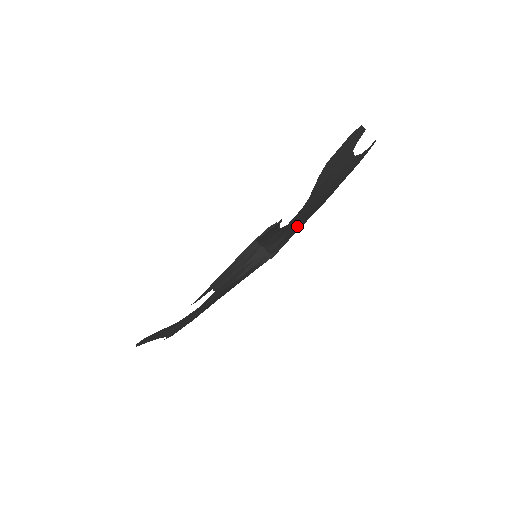
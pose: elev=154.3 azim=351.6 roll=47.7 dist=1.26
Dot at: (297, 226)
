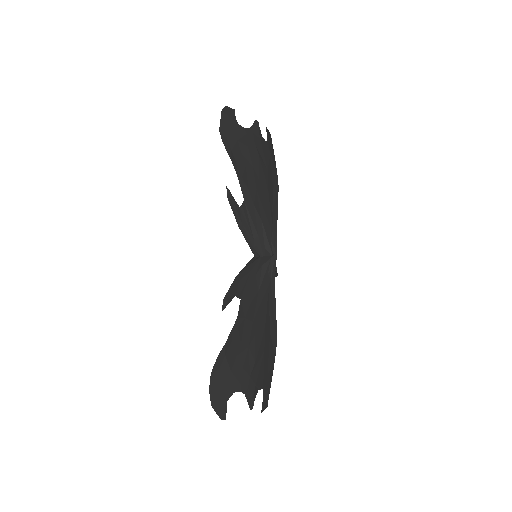
Dot at: (264, 211)
